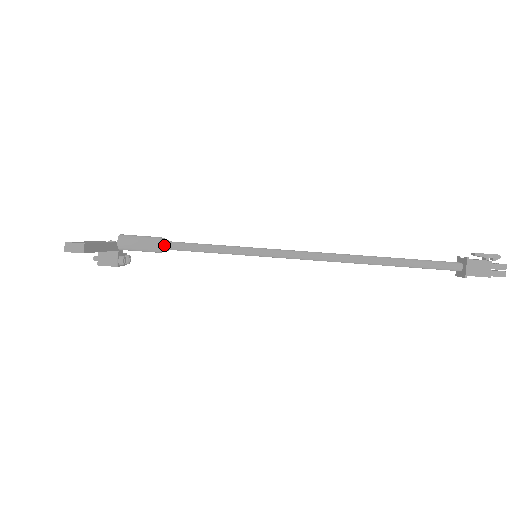
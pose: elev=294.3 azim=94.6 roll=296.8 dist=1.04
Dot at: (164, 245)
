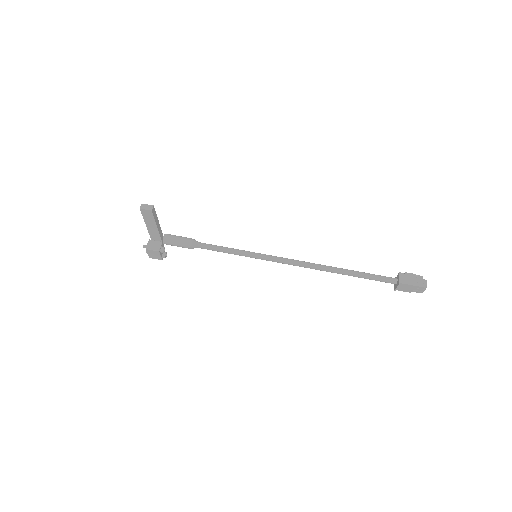
Dot at: (195, 242)
